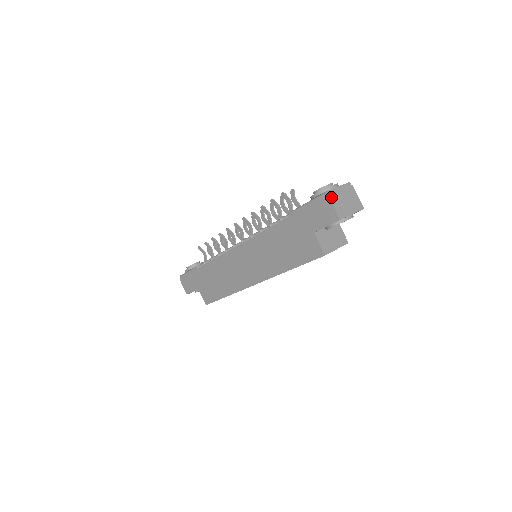
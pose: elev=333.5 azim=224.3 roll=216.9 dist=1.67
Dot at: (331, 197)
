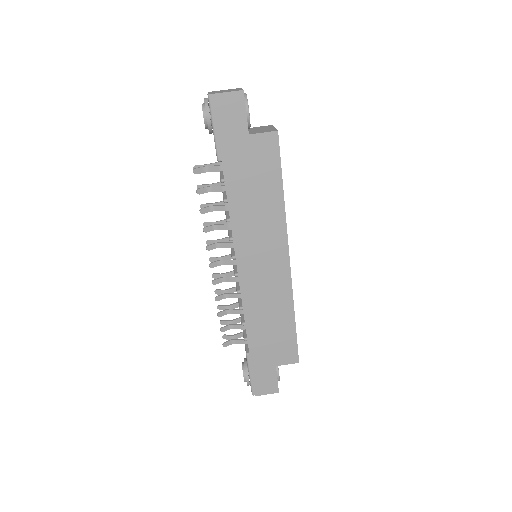
Dot at: (216, 93)
